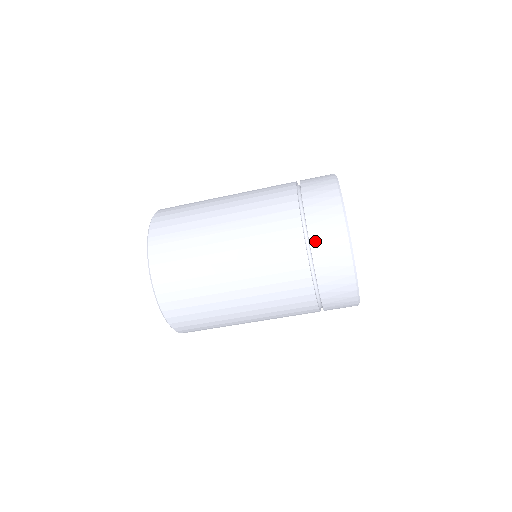
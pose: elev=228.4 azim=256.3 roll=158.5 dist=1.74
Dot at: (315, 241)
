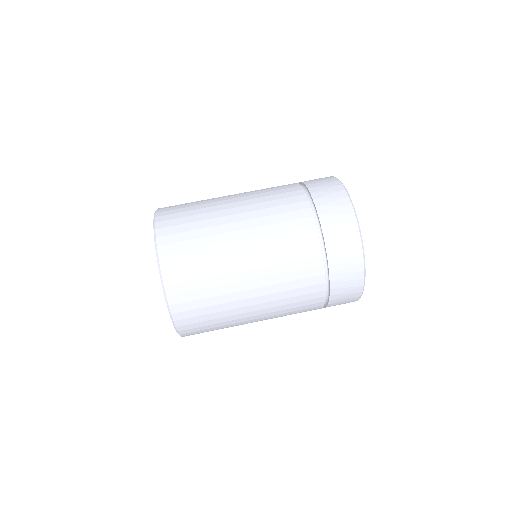
Dot at: (311, 186)
